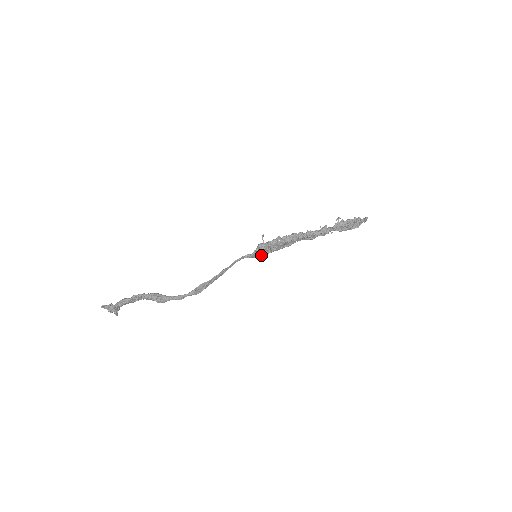
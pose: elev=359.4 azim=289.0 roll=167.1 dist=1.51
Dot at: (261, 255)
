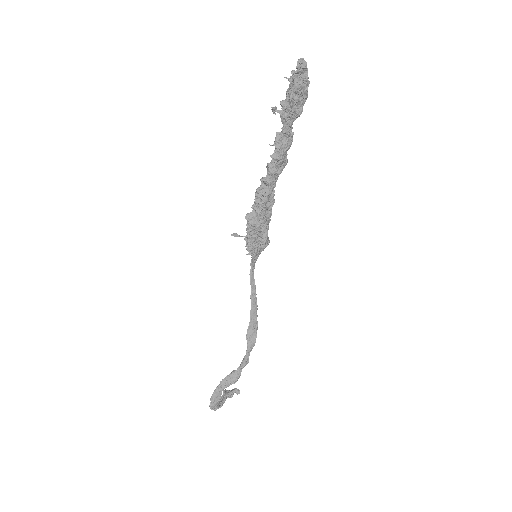
Dot at: (262, 244)
